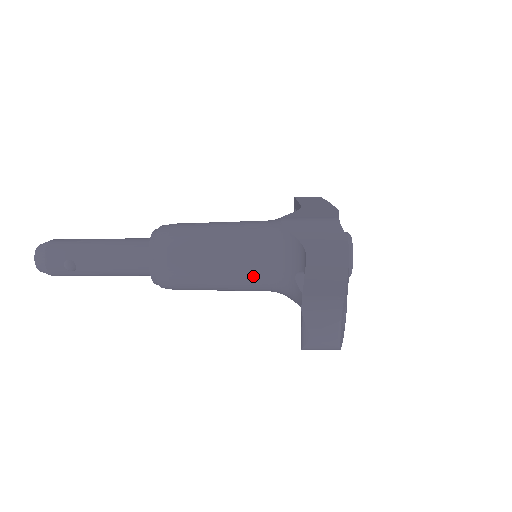
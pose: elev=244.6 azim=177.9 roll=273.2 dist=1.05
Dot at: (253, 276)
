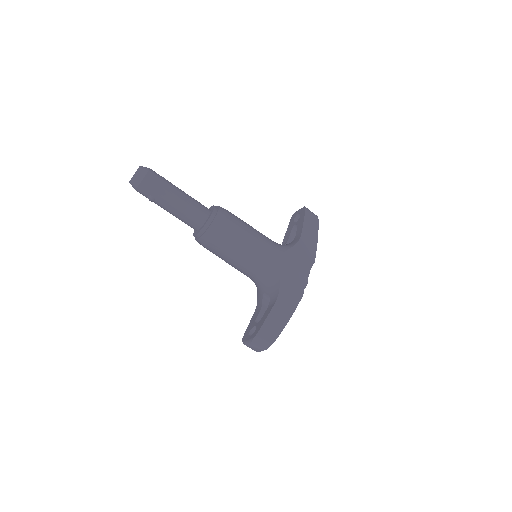
Dot at: (246, 274)
